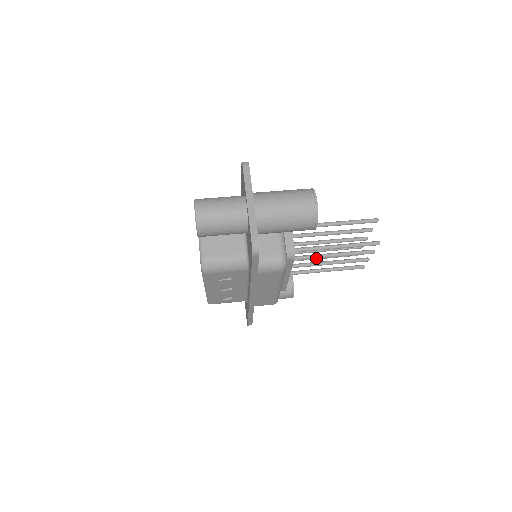
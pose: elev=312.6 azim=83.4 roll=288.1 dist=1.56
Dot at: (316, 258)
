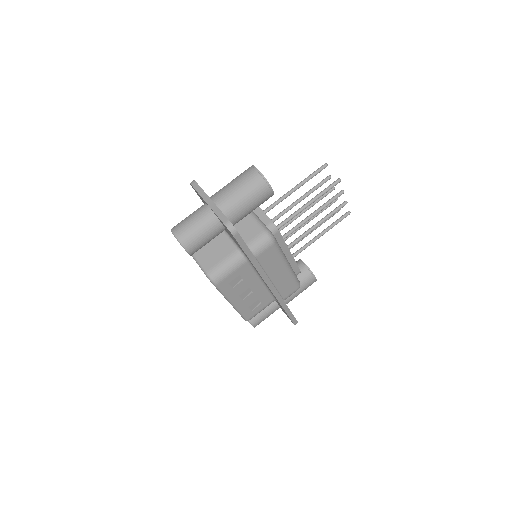
Dot at: (301, 225)
